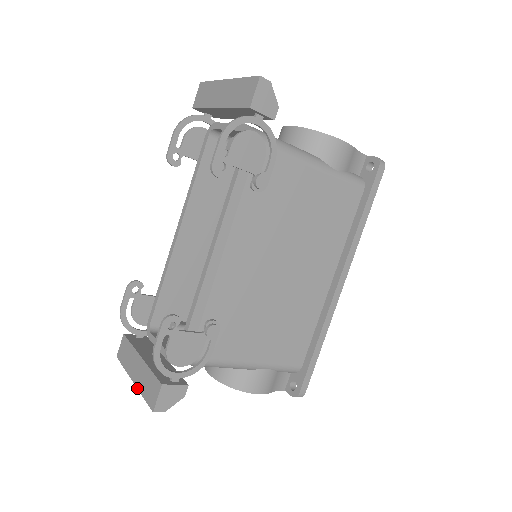
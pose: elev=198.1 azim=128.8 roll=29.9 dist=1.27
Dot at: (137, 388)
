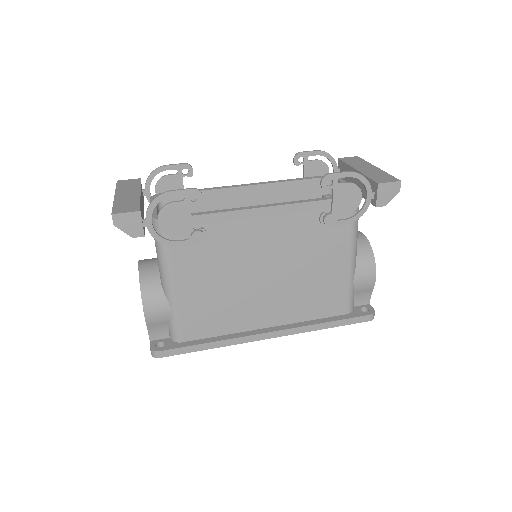
Dot at: (114, 199)
